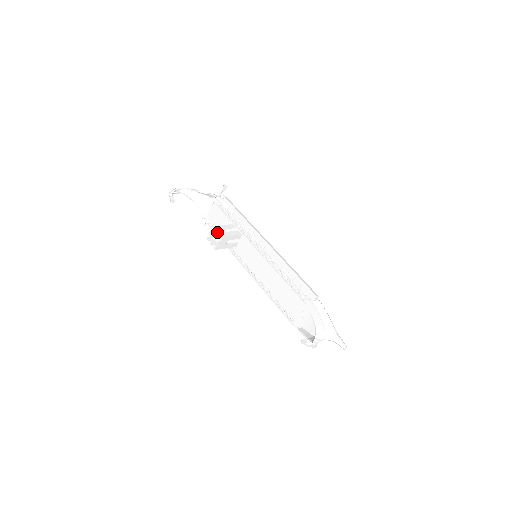
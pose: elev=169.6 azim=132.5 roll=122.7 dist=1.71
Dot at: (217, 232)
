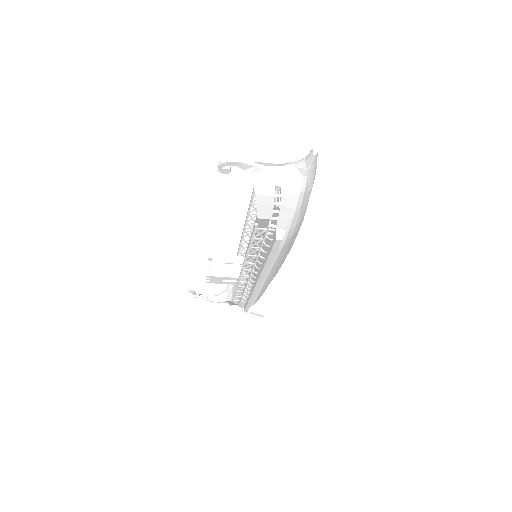
Dot at: occluded
